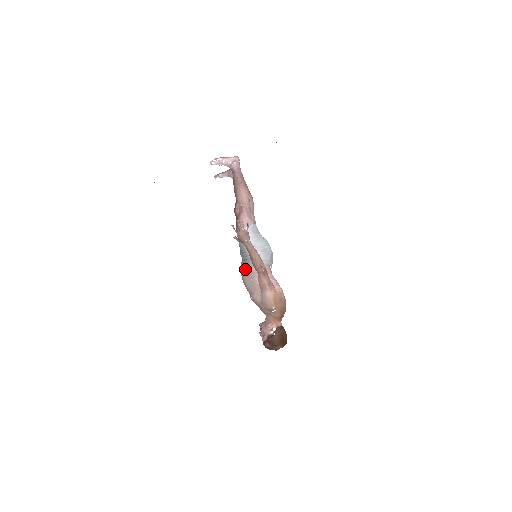
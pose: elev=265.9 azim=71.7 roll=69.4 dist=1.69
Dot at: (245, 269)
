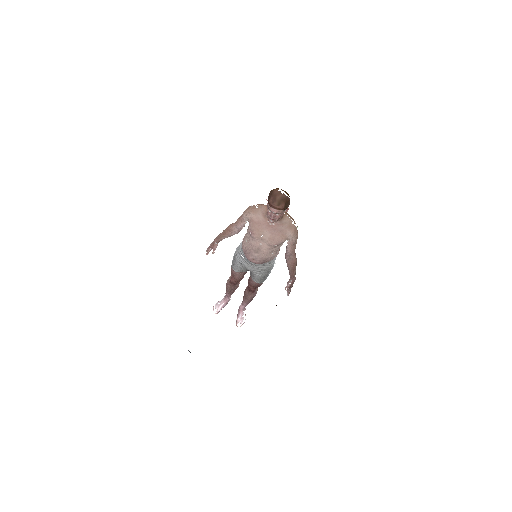
Dot at: (243, 251)
